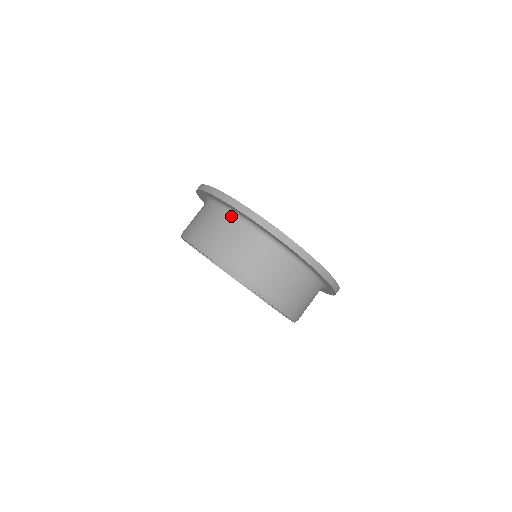
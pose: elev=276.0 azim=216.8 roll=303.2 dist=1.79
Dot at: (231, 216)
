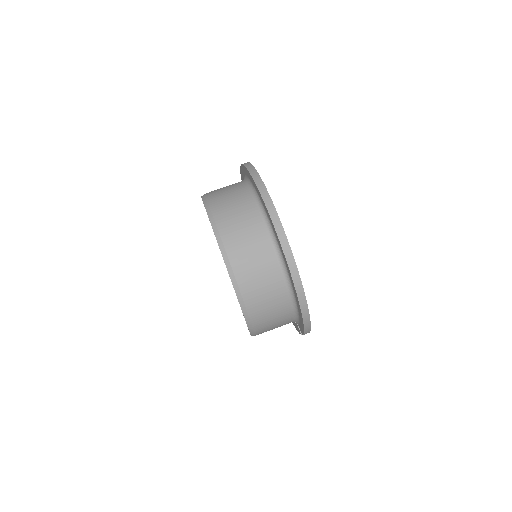
Dot at: occluded
